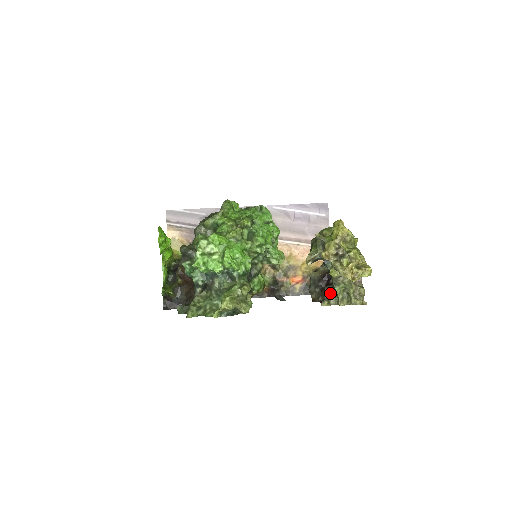
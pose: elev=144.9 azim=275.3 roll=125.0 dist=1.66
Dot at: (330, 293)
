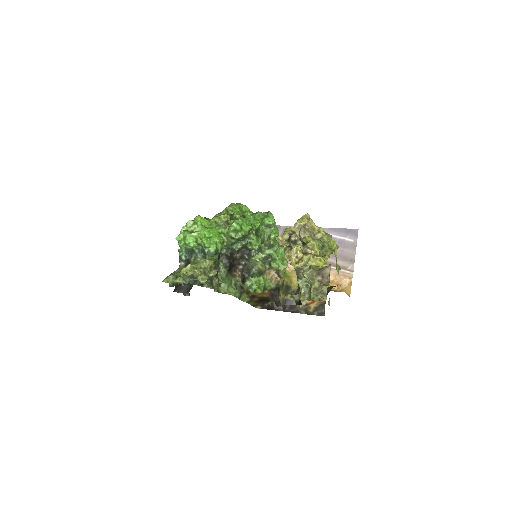
Dot at: occluded
